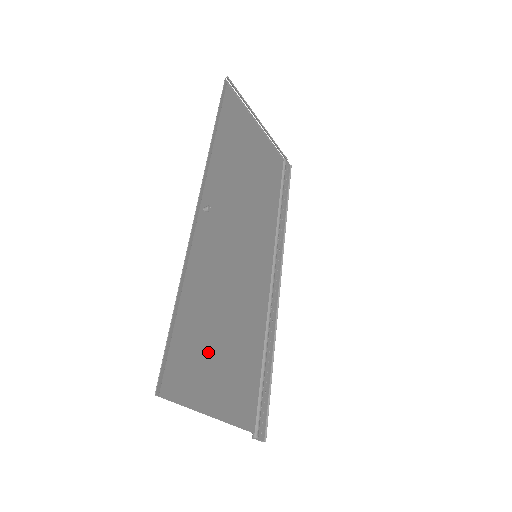
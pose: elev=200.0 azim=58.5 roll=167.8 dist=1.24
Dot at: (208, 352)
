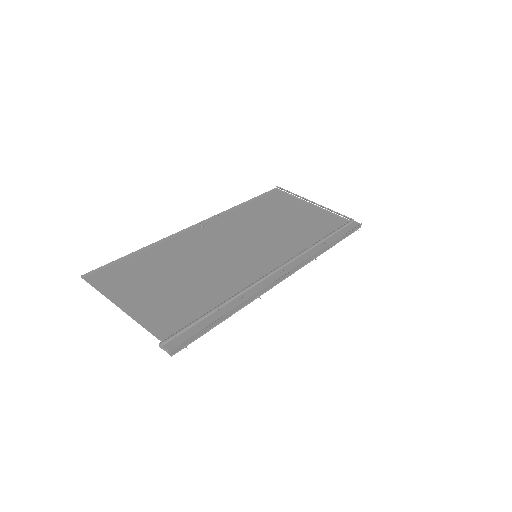
Dot at: (146, 279)
